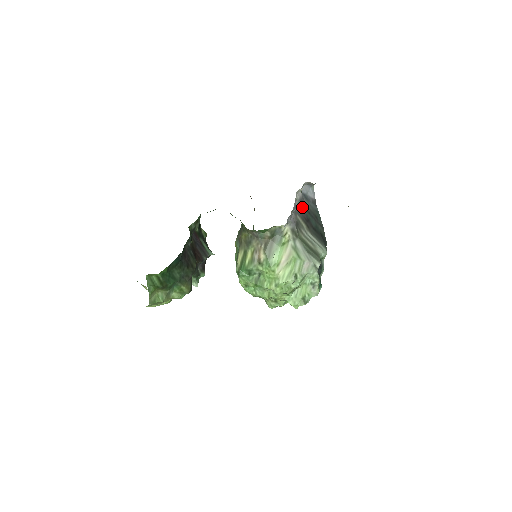
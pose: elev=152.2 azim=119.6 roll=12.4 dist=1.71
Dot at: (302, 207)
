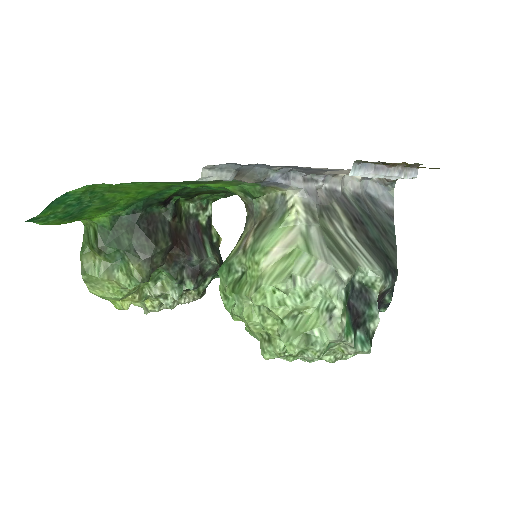
Dot at: (356, 204)
